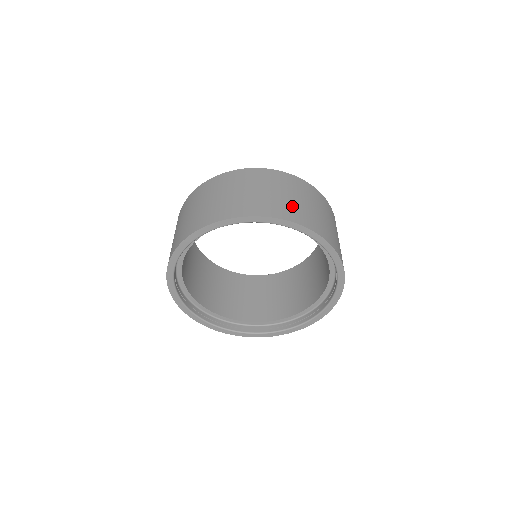
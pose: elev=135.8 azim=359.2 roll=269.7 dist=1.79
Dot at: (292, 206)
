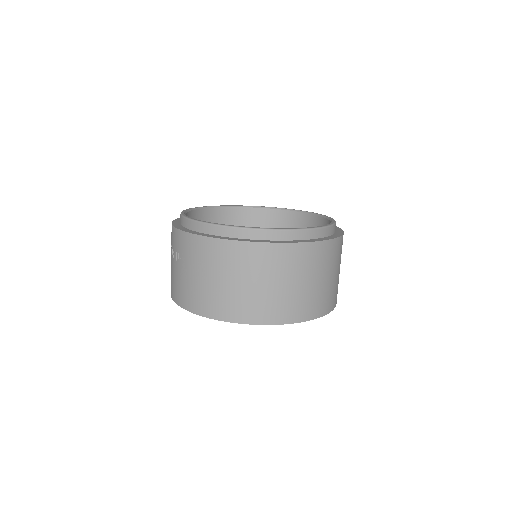
Dot at: (322, 295)
